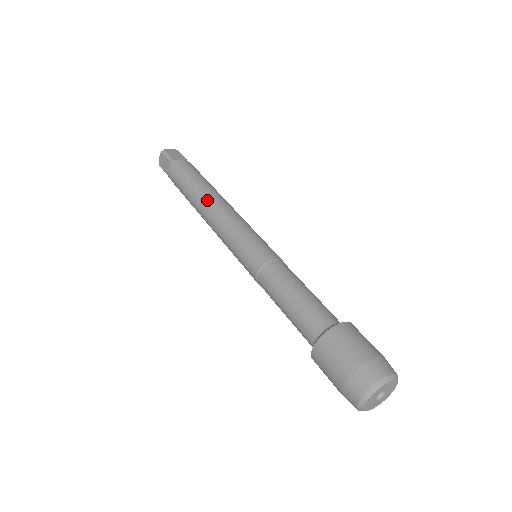
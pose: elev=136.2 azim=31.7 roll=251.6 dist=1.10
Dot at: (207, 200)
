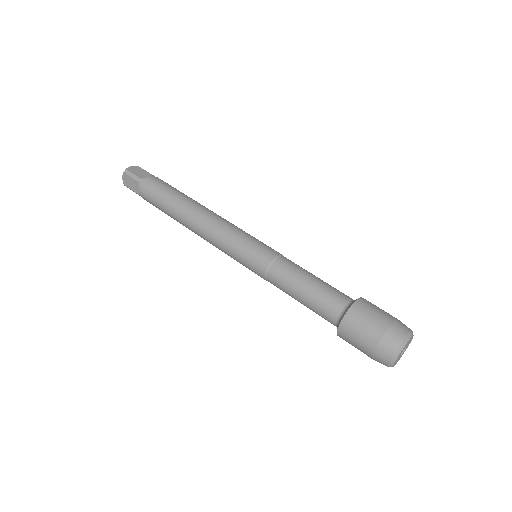
Dot at: (192, 213)
